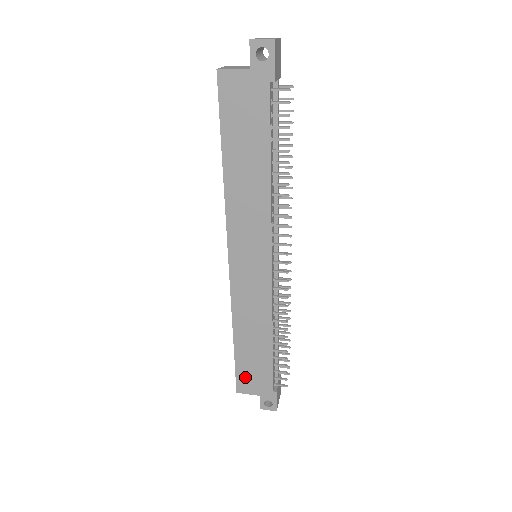
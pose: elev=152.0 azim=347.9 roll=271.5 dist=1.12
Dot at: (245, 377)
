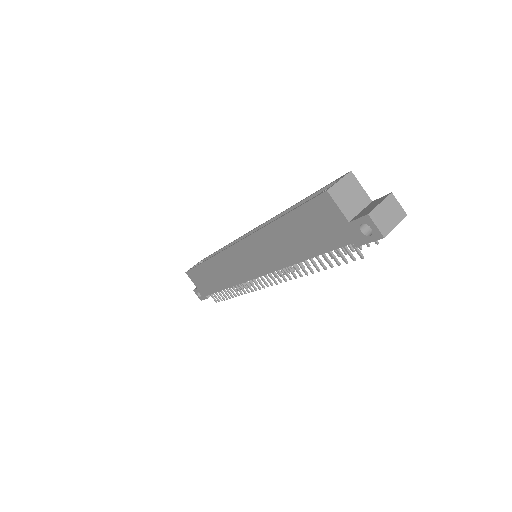
Dot at: (196, 276)
